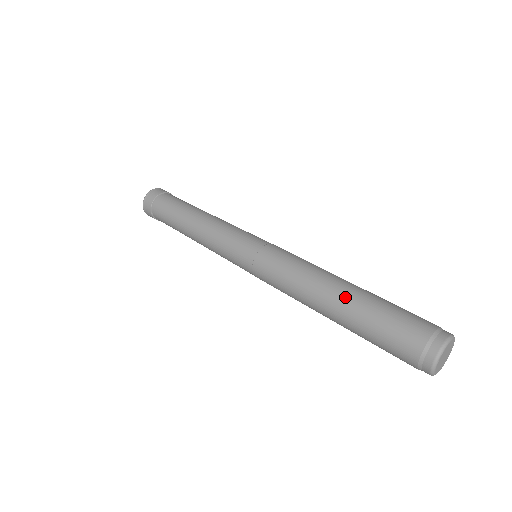
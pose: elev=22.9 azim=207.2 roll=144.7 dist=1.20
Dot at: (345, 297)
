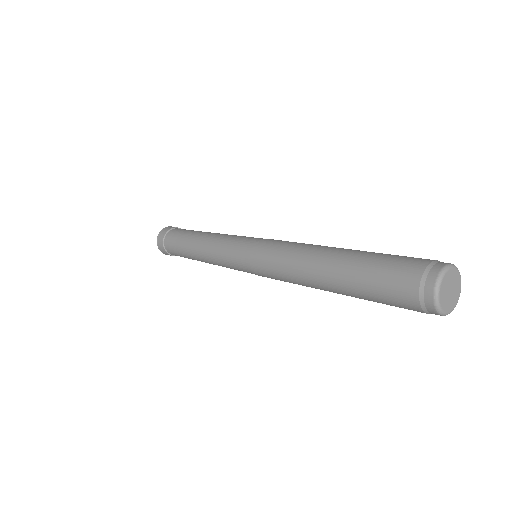
Dot at: (335, 260)
